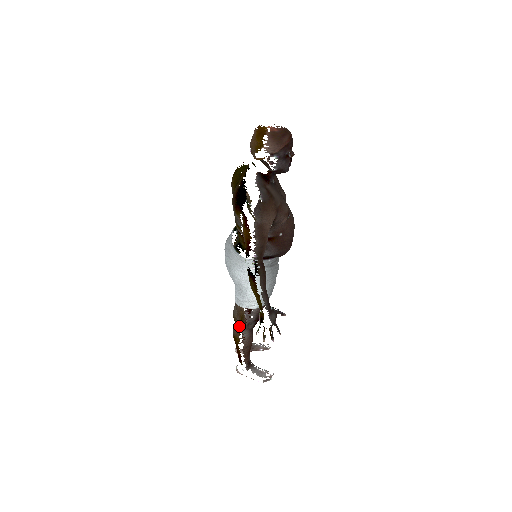
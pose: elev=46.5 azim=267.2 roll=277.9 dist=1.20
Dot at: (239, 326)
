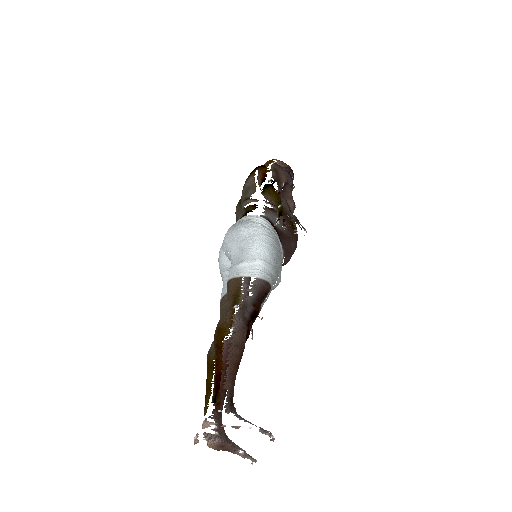
Dot at: (229, 310)
